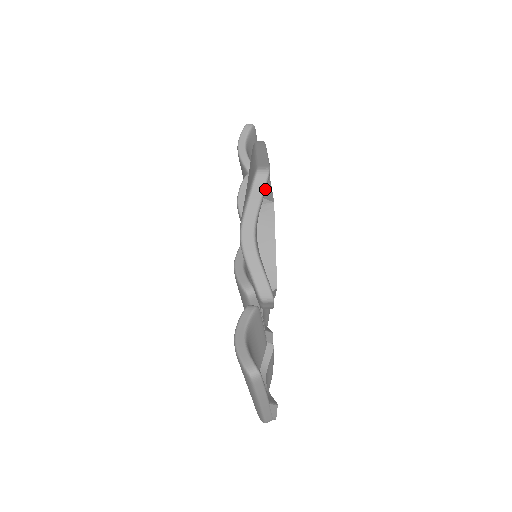
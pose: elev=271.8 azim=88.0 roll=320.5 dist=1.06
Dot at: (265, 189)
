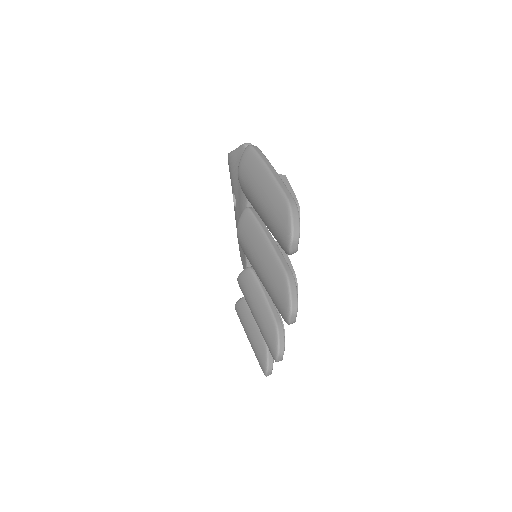
Dot at: occluded
